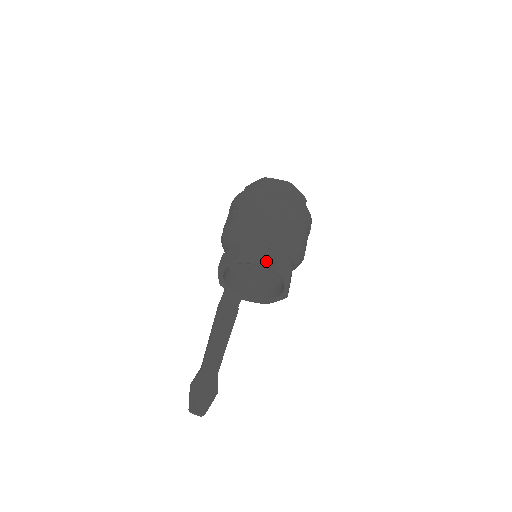
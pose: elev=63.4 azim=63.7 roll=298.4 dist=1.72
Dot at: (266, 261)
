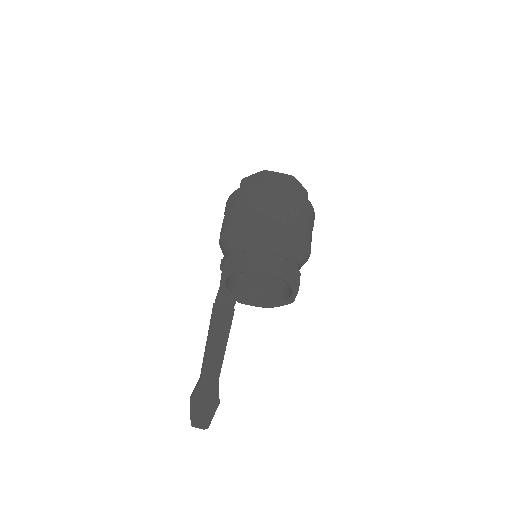
Dot at: (276, 270)
